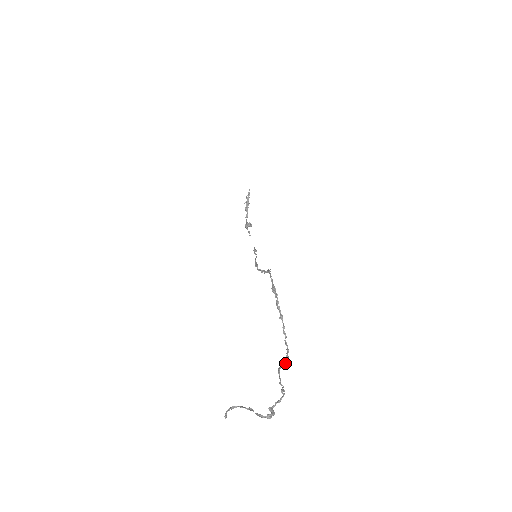
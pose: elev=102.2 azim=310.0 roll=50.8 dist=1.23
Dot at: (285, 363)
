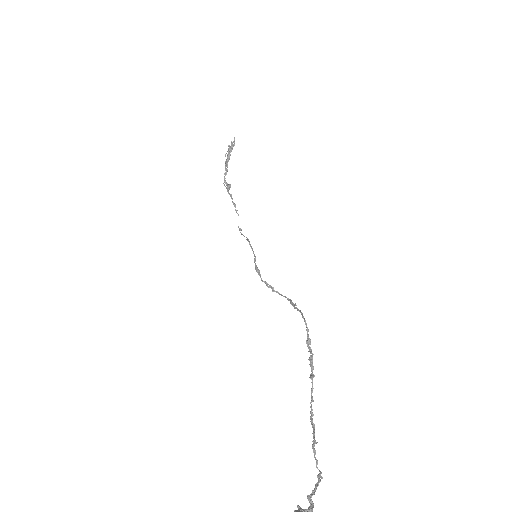
Dot at: (314, 434)
